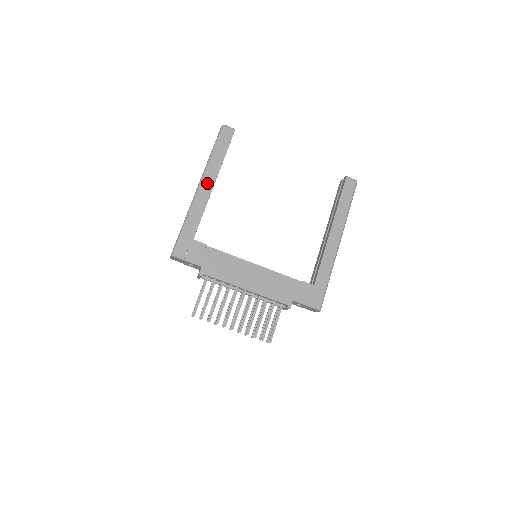
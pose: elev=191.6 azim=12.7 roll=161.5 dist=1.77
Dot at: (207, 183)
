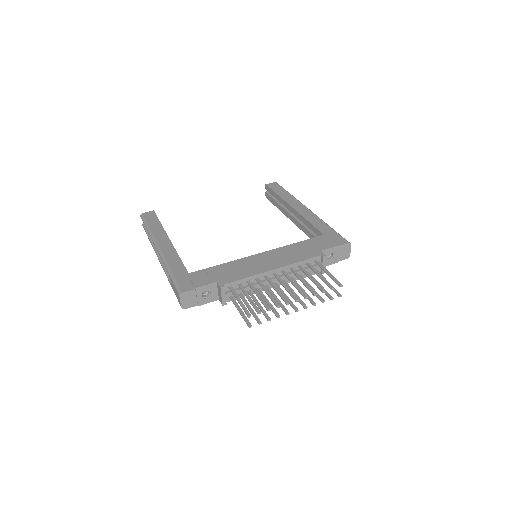
Dot at: (162, 242)
